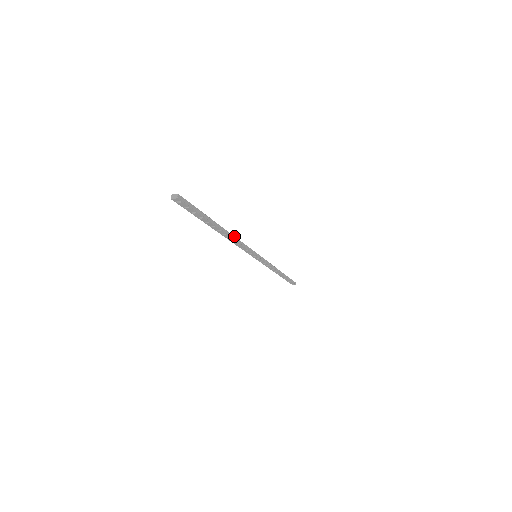
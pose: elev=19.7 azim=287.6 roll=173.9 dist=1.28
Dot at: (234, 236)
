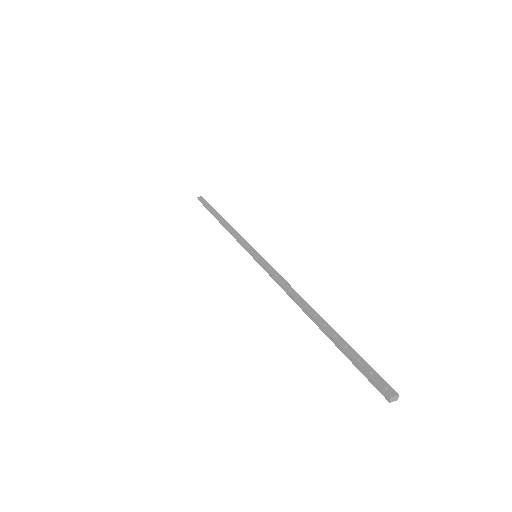
Dot at: occluded
